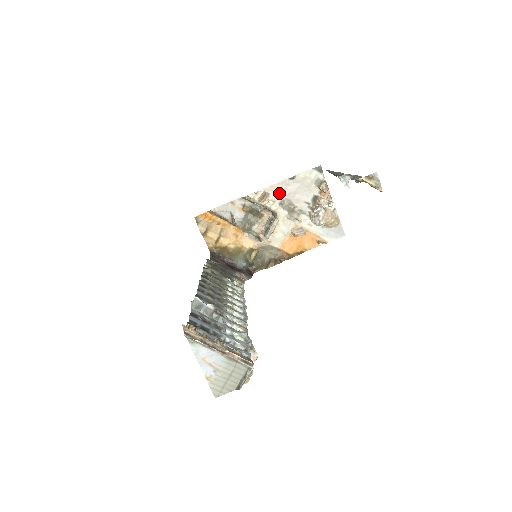
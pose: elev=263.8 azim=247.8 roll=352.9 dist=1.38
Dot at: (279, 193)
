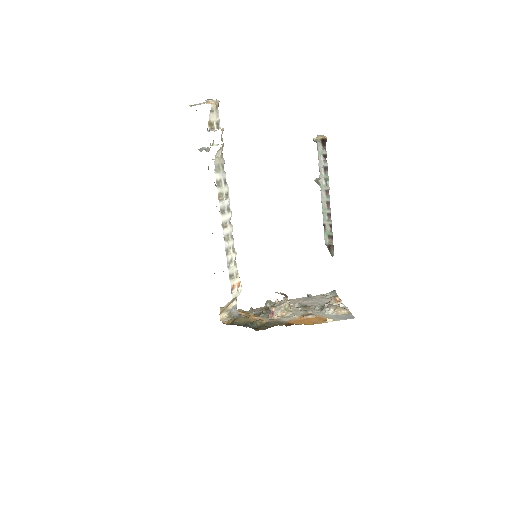
Dot at: (297, 302)
